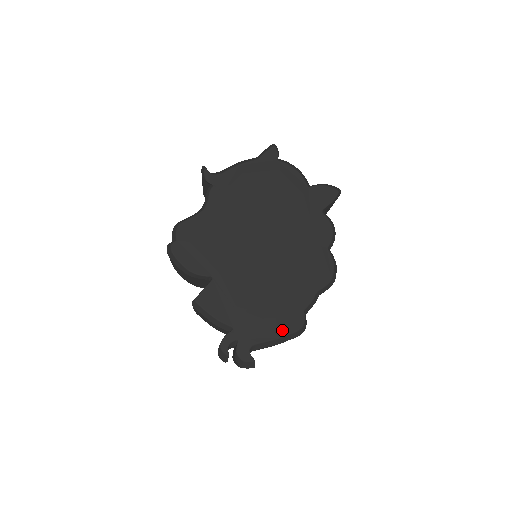
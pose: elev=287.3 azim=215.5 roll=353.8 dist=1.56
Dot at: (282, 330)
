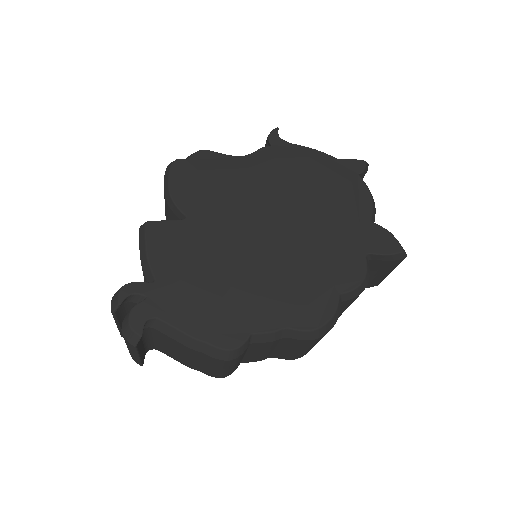
Dot at: (206, 331)
